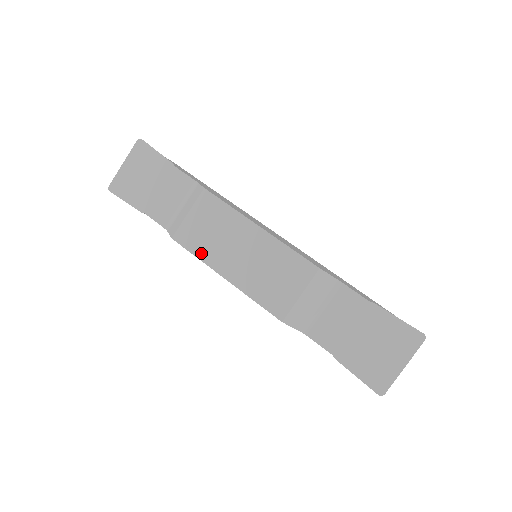
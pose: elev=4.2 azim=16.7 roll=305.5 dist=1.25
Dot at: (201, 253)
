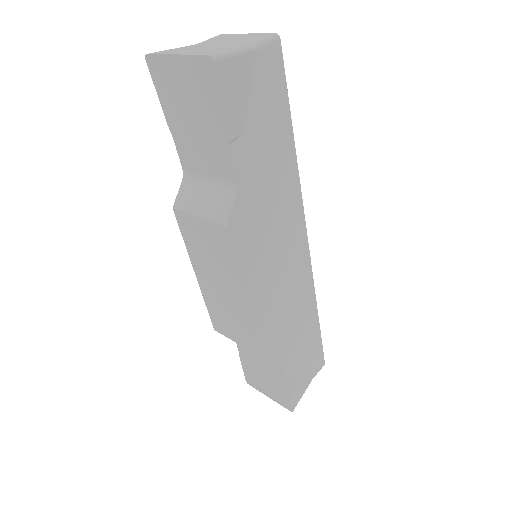
Dot at: (189, 246)
